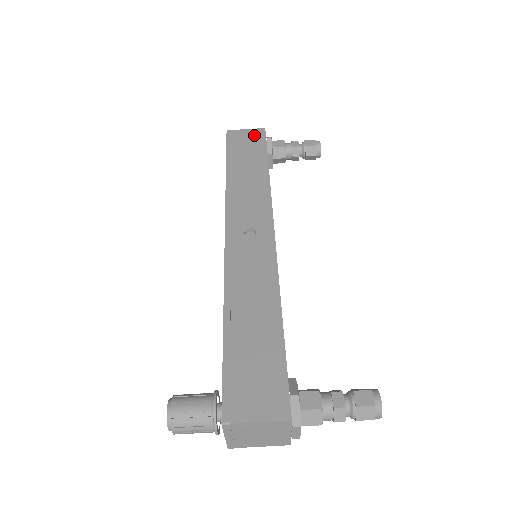
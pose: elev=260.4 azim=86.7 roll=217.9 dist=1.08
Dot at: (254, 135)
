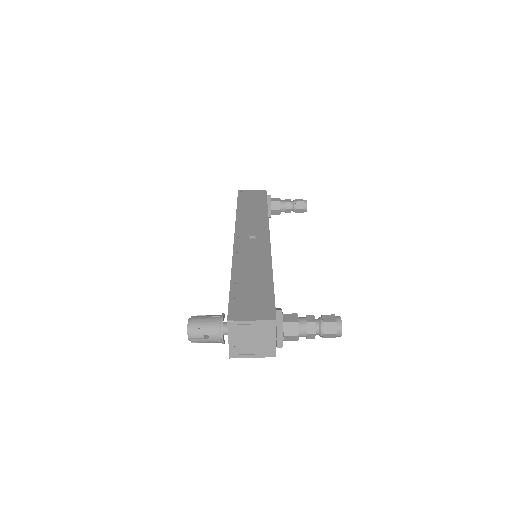
Dot at: (258, 193)
